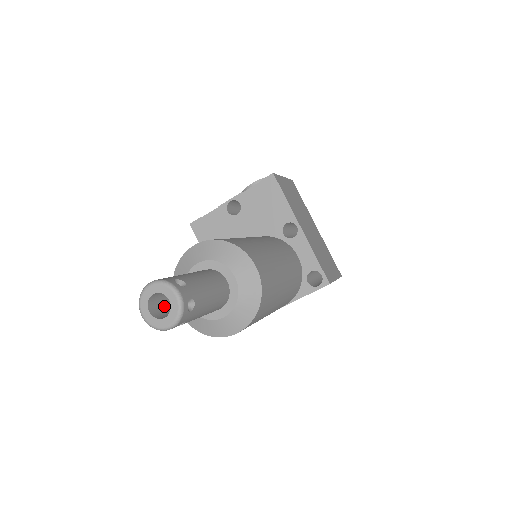
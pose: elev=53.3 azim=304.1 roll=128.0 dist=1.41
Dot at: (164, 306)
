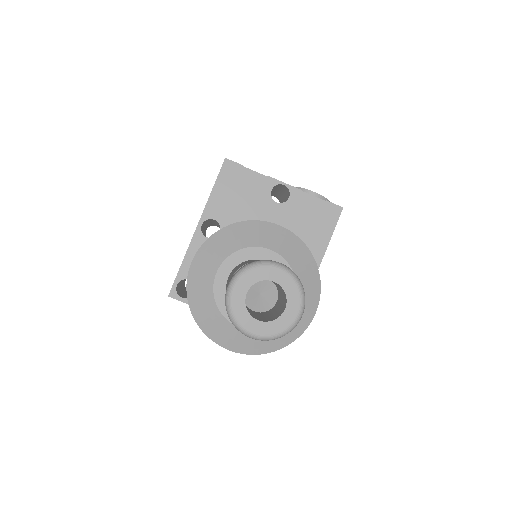
Dot at: occluded
